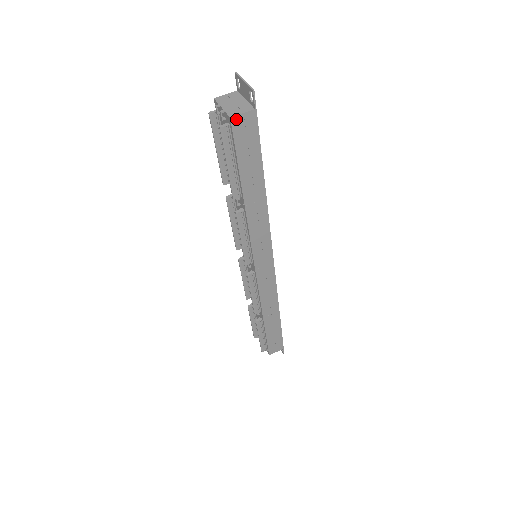
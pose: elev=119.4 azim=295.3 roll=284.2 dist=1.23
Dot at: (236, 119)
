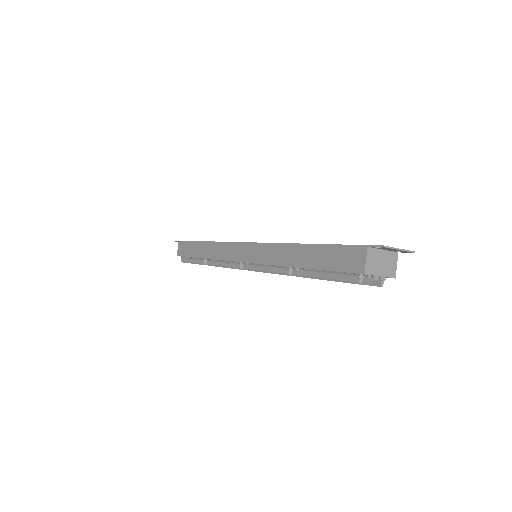
Dot at: (393, 272)
